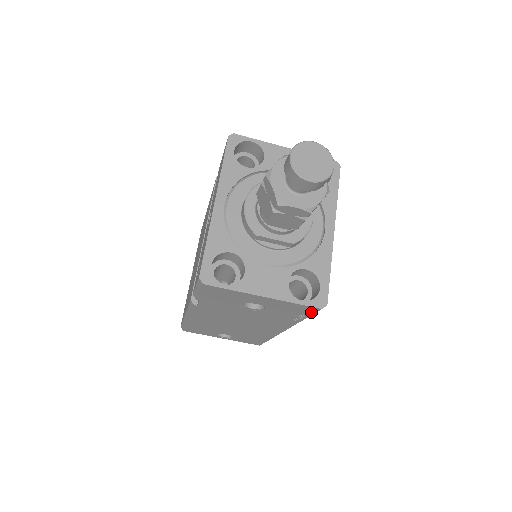
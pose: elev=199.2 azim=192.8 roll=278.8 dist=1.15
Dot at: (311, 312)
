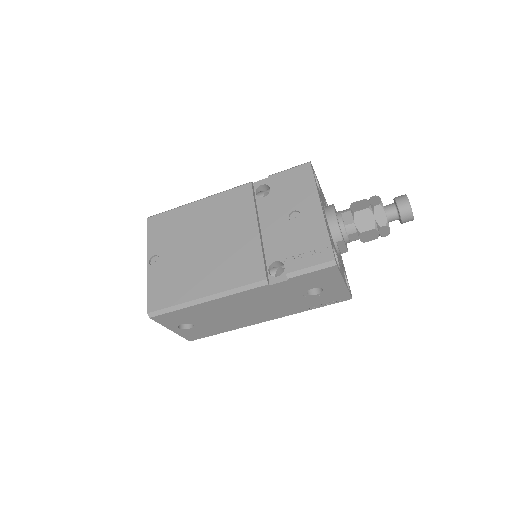
Dot at: (338, 301)
